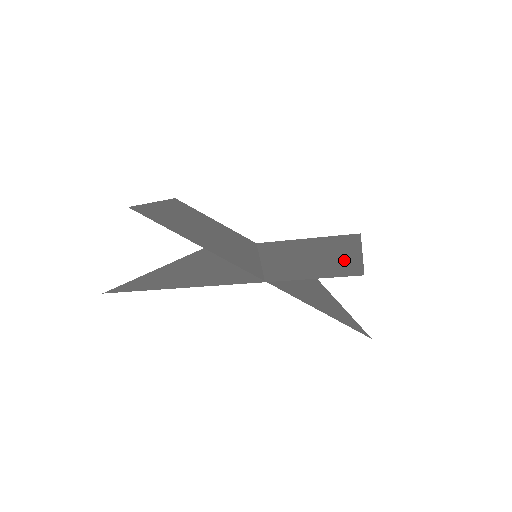
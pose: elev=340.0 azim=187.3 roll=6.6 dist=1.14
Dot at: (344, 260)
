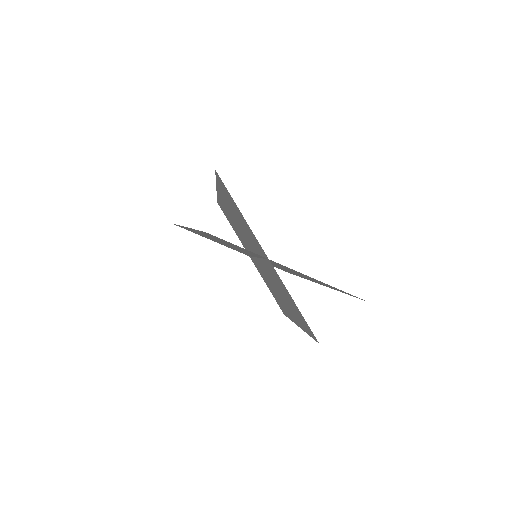
Dot at: occluded
